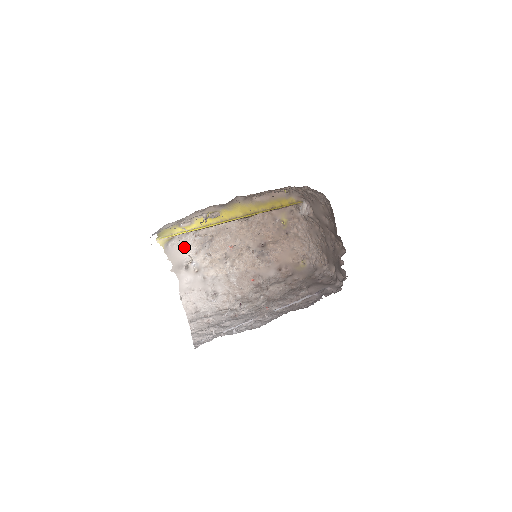
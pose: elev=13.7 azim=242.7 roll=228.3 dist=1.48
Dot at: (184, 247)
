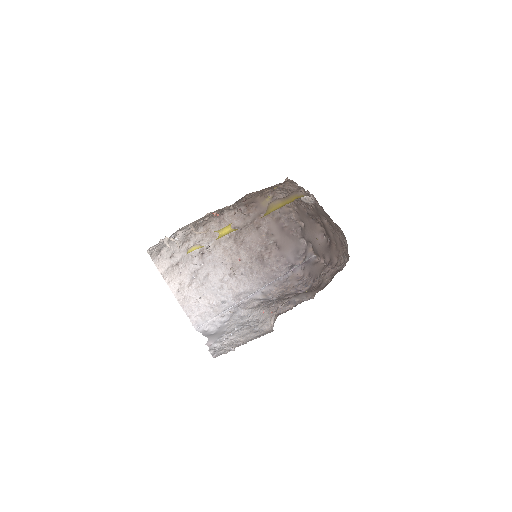
Dot at: occluded
